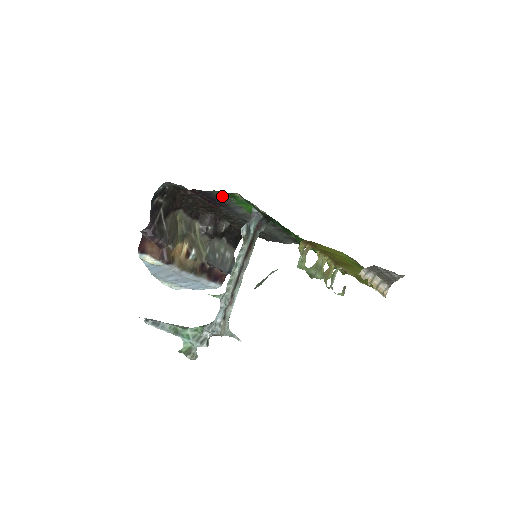
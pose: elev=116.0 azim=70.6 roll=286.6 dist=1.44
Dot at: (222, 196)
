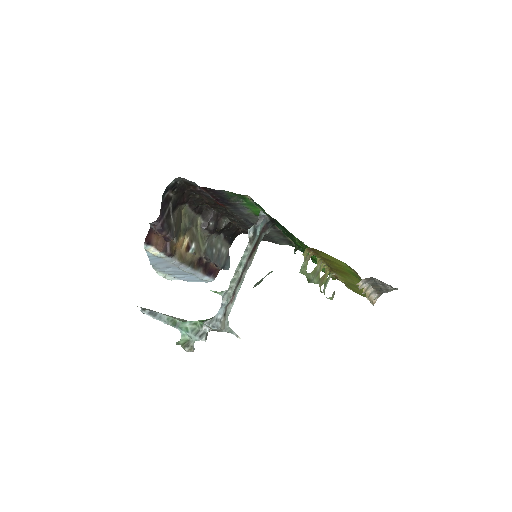
Dot at: (232, 196)
